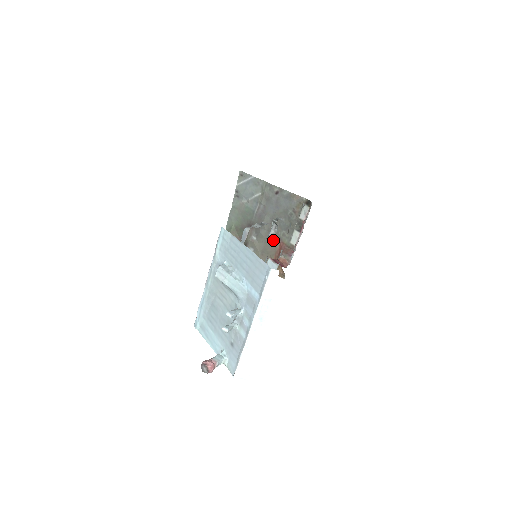
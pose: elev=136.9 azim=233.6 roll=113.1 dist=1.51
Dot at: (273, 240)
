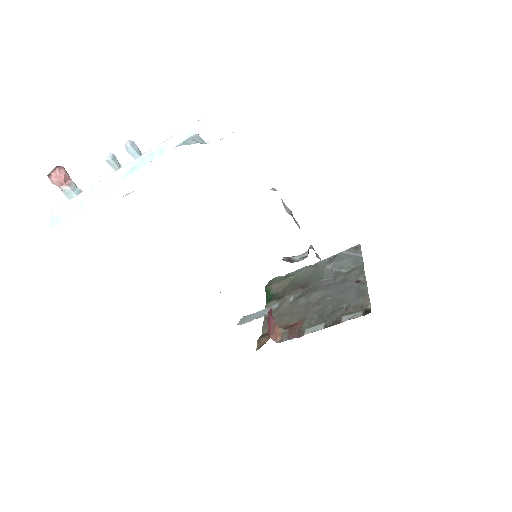
Dot at: (299, 314)
